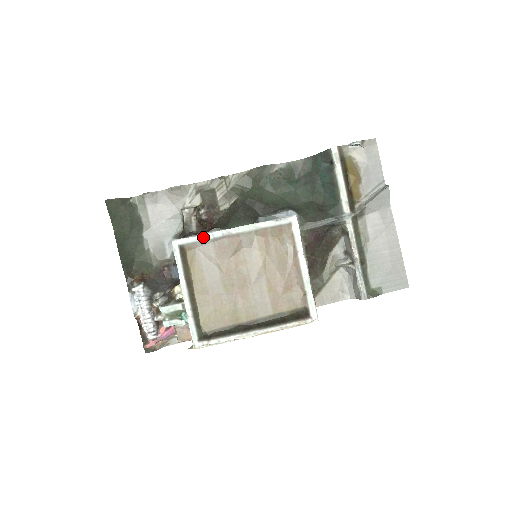
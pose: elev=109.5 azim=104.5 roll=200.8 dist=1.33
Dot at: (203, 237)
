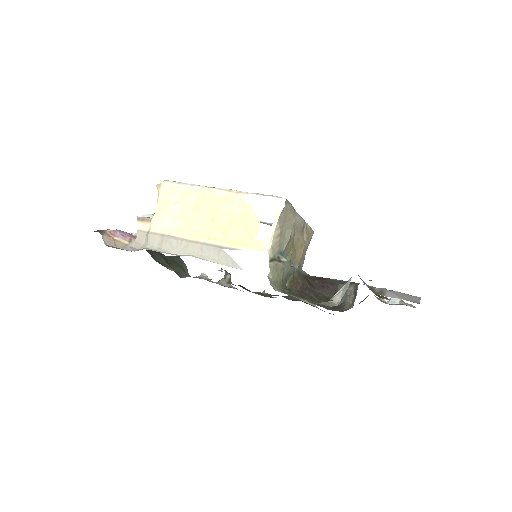
Dot at: occluded
